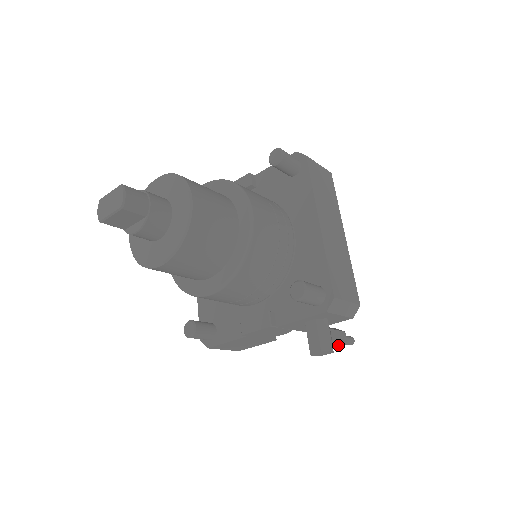
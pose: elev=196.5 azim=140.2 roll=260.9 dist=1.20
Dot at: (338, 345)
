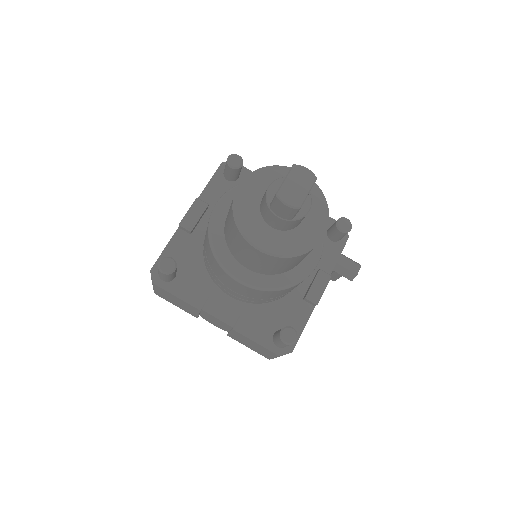
Dot at: occluded
